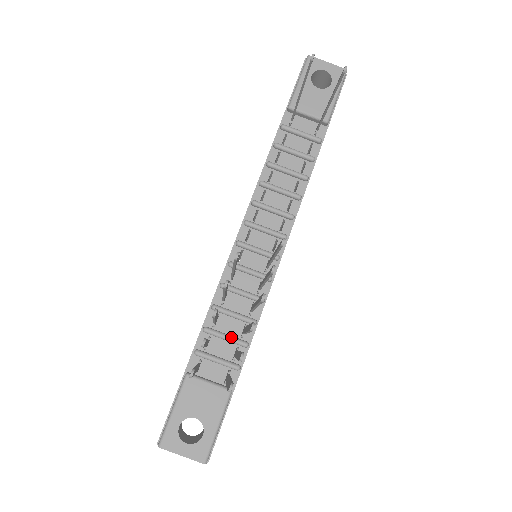
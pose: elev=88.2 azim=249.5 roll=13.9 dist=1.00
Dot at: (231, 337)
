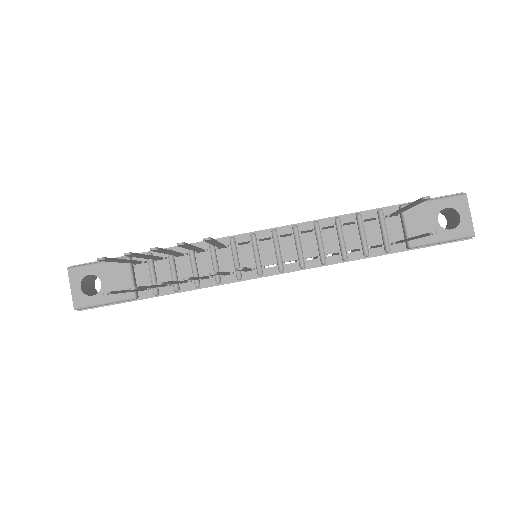
Dot at: (175, 274)
